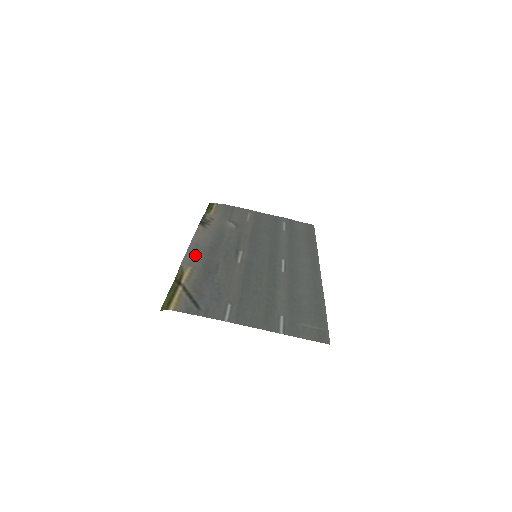
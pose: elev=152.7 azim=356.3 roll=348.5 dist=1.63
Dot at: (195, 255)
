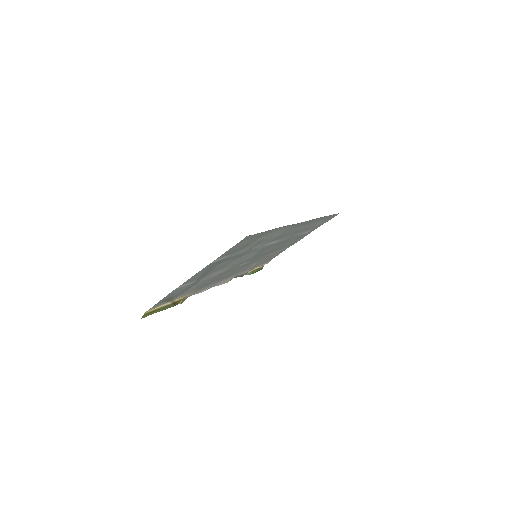
Dot at: (205, 288)
